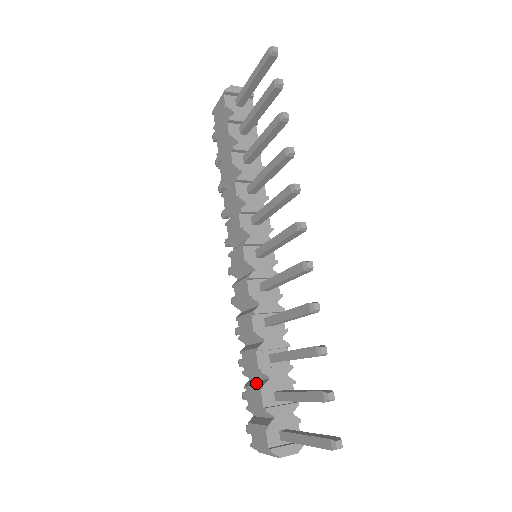
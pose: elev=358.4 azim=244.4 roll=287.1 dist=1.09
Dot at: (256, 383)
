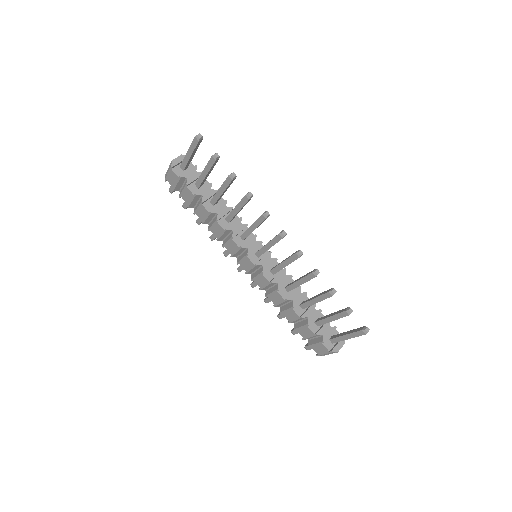
Dot at: (301, 324)
